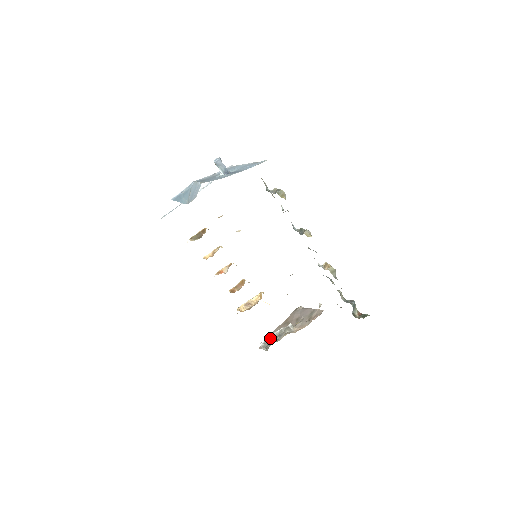
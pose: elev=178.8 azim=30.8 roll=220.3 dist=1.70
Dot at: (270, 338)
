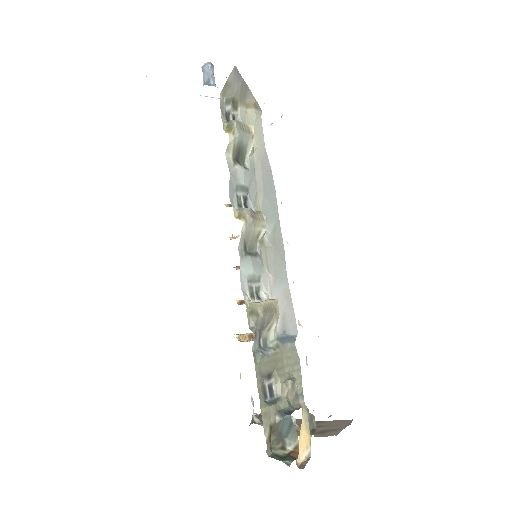
Dot at: occluded
